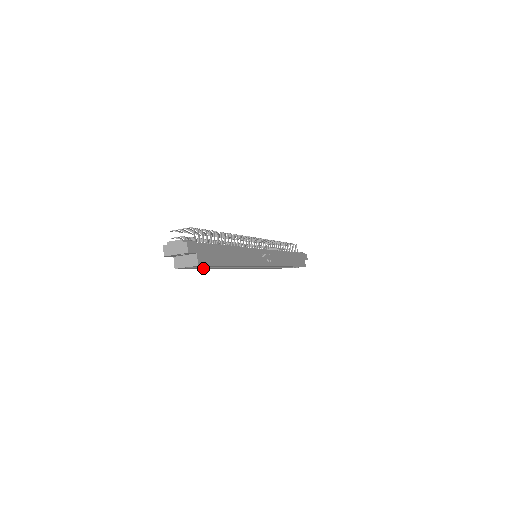
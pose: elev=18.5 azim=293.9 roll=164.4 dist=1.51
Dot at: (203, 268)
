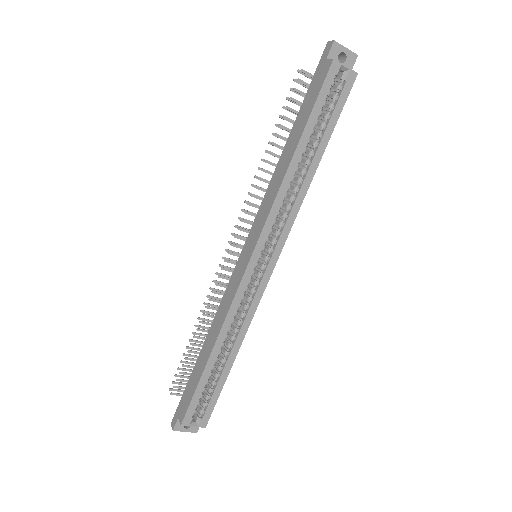
Dot at: (311, 120)
